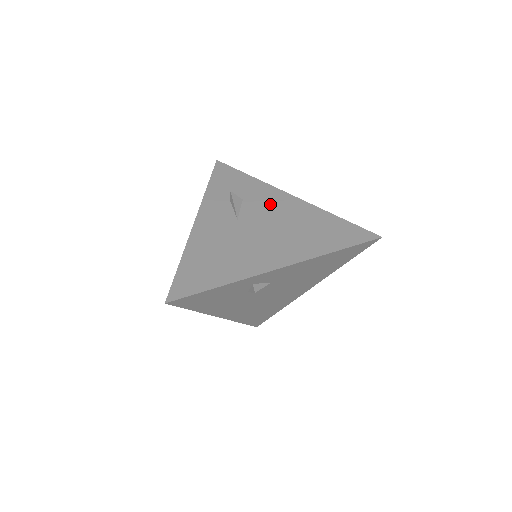
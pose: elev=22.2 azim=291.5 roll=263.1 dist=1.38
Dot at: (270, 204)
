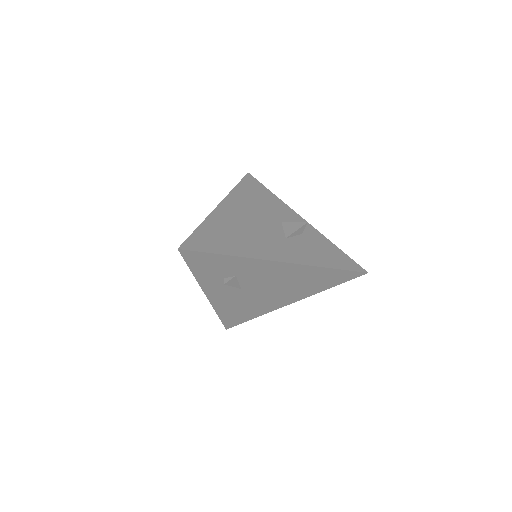
Dot at: (264, 274)
